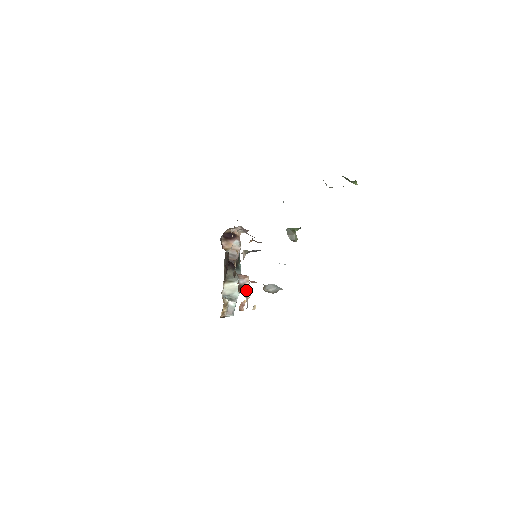
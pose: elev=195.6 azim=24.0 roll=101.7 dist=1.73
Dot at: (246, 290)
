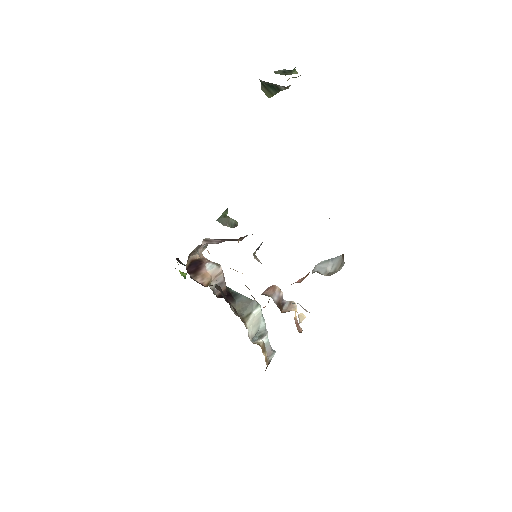
Dot at: (285, 304)
